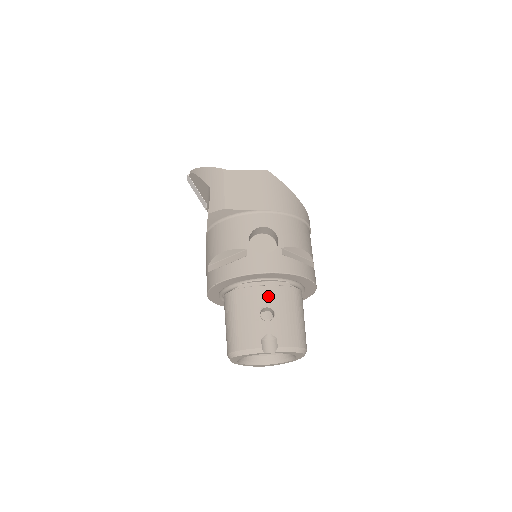
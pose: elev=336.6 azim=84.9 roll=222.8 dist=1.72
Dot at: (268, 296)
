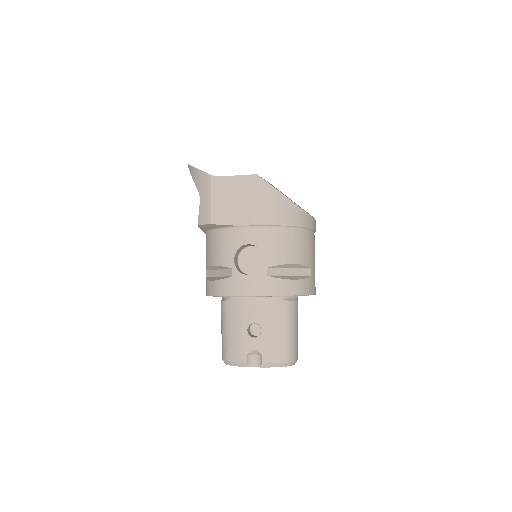
Dot at: (256, 312)
